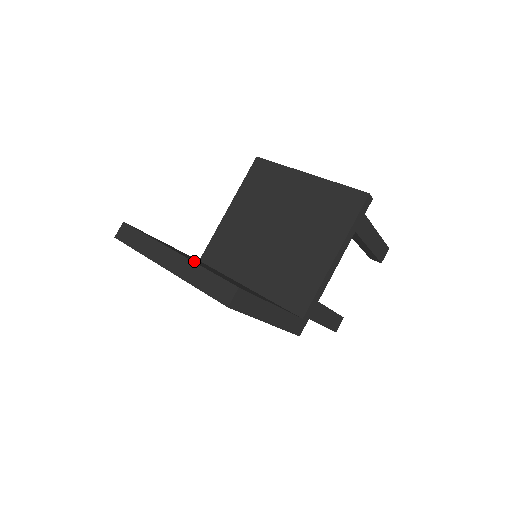
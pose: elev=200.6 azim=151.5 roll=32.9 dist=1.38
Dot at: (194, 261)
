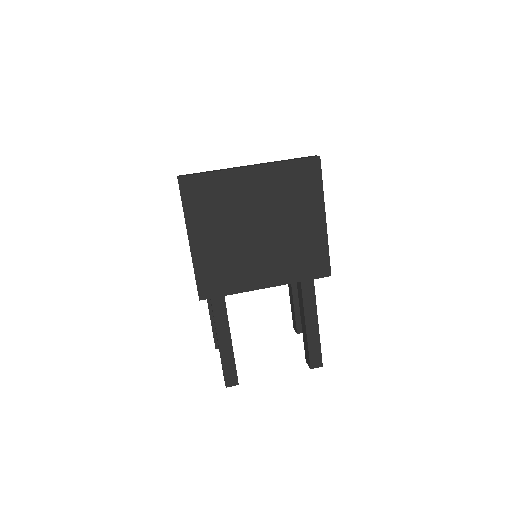
Dot at: occluded
